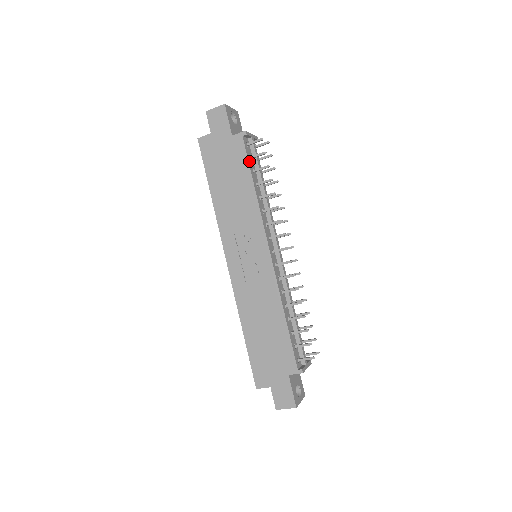
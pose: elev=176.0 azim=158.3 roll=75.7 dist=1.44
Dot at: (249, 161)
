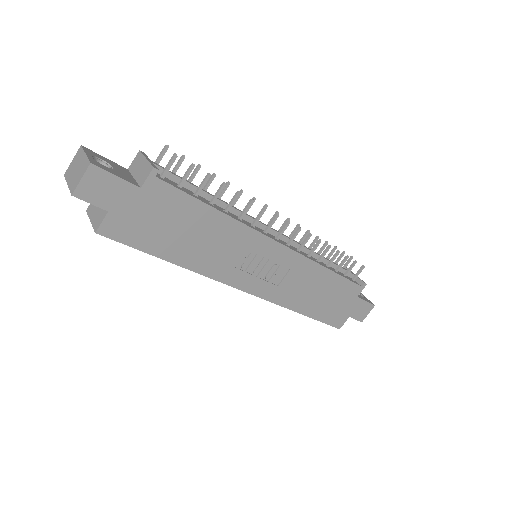
Dot at: (186, 193)
